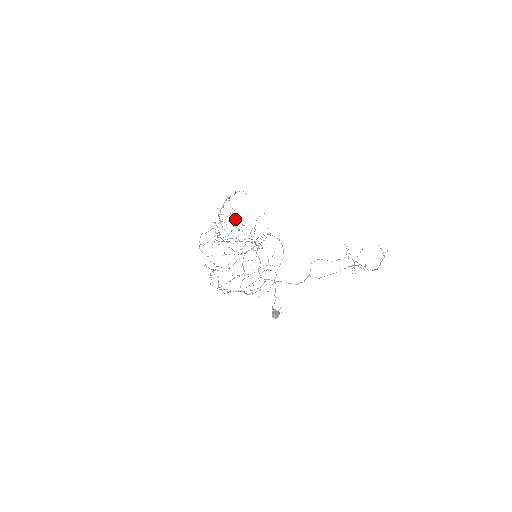
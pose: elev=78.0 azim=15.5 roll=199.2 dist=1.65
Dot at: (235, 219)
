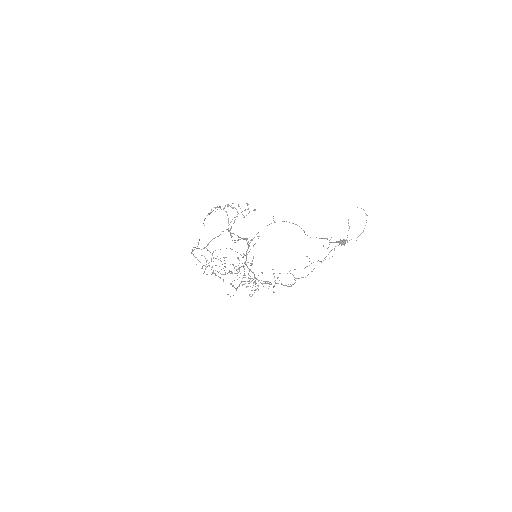
Dot at: (247, 203)
